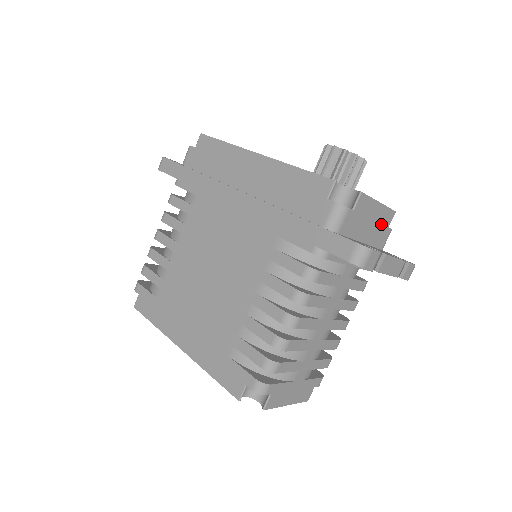
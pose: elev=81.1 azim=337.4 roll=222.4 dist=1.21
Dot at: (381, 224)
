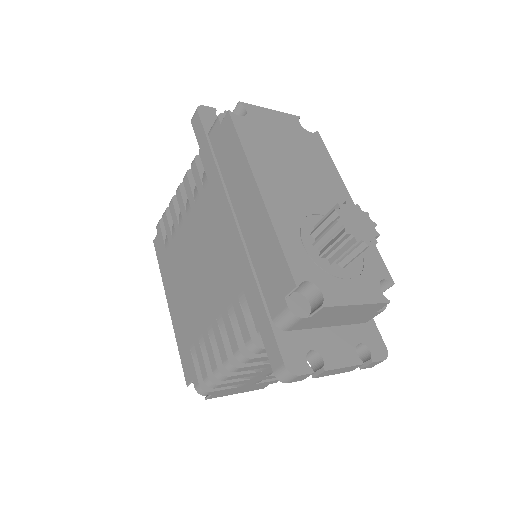
Dot at: (363, 313)
